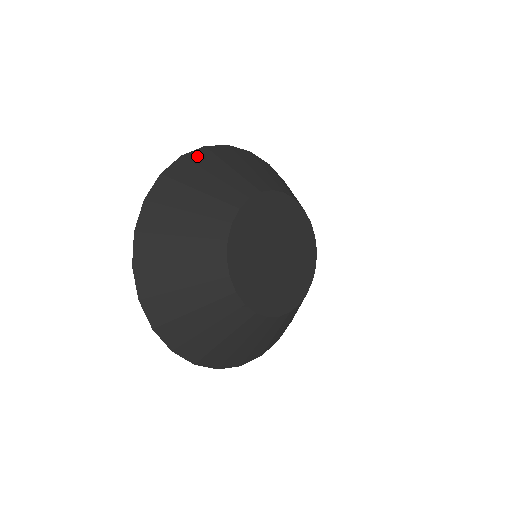
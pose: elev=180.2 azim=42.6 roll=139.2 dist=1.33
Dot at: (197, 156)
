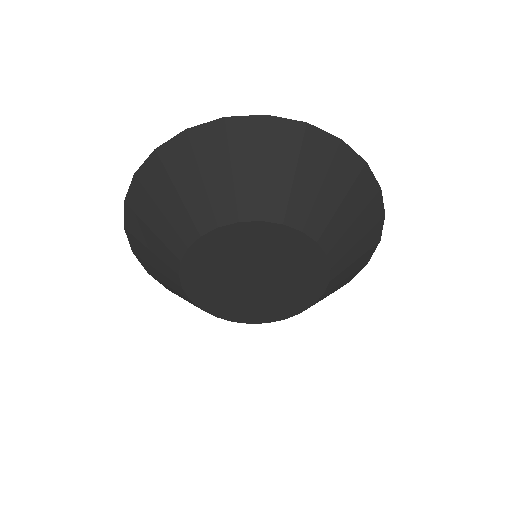
Dot at: (129, 223)
